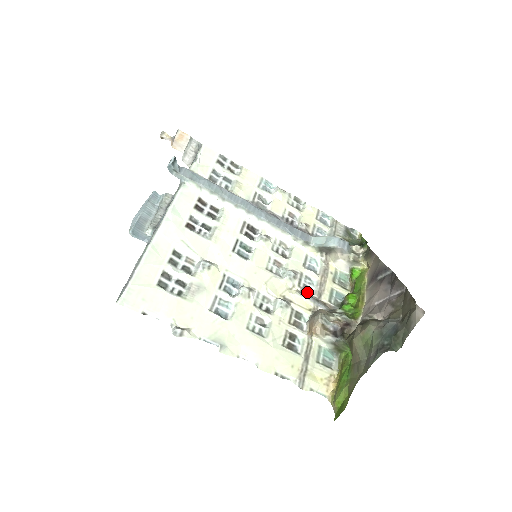
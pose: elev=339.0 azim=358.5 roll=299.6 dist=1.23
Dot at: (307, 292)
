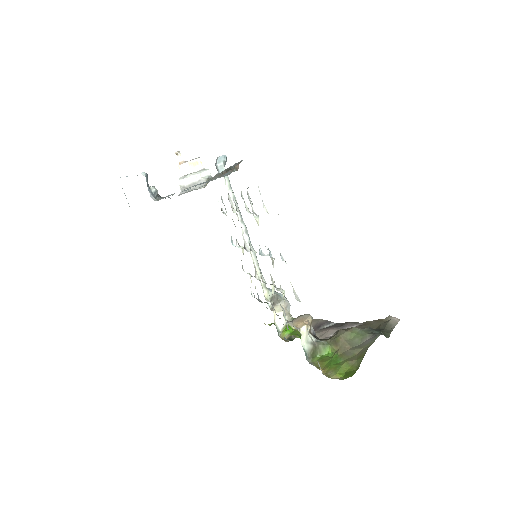
Dot at: occluded
